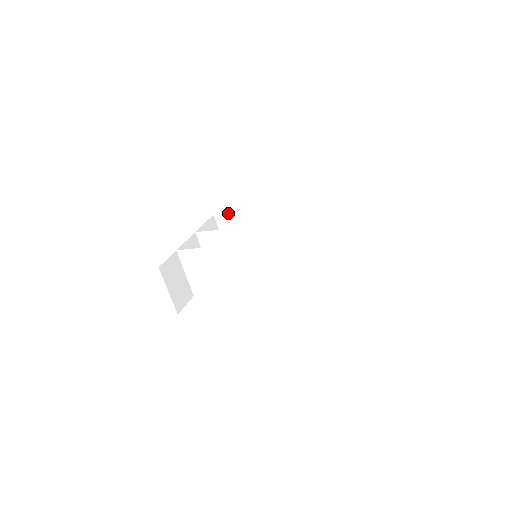
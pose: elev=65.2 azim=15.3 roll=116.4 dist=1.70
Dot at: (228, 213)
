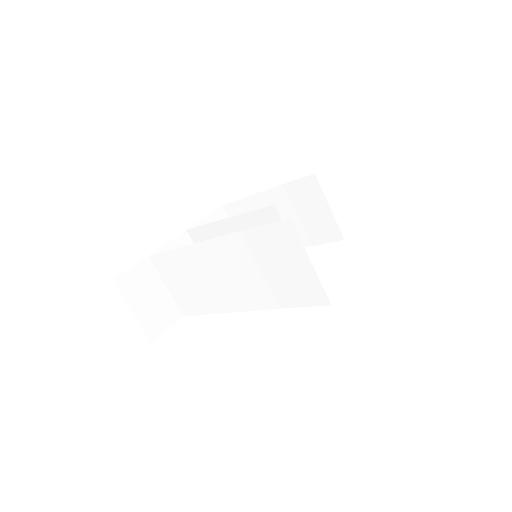
Dot at: (237, 201)
